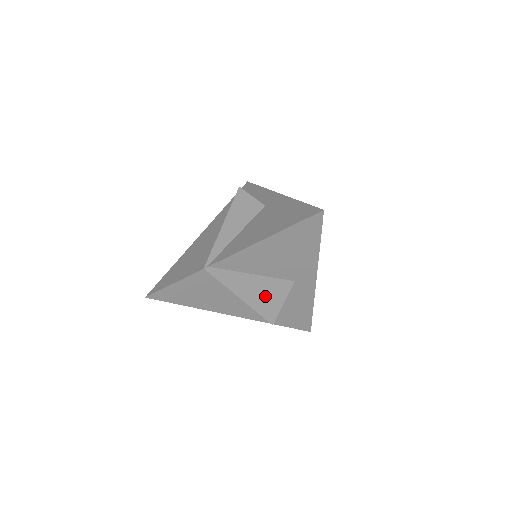
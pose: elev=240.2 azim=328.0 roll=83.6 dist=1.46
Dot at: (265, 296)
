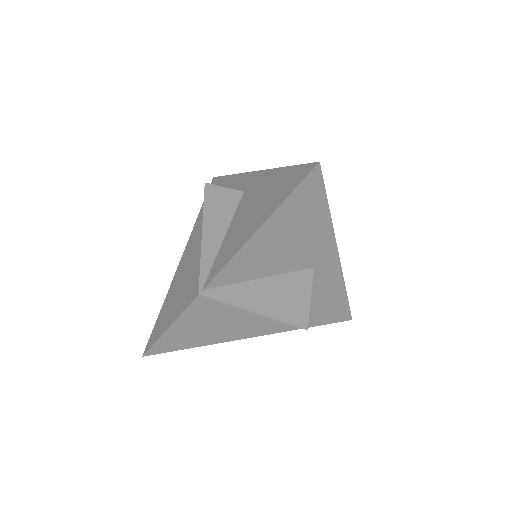
Dot at: (285, 299)
